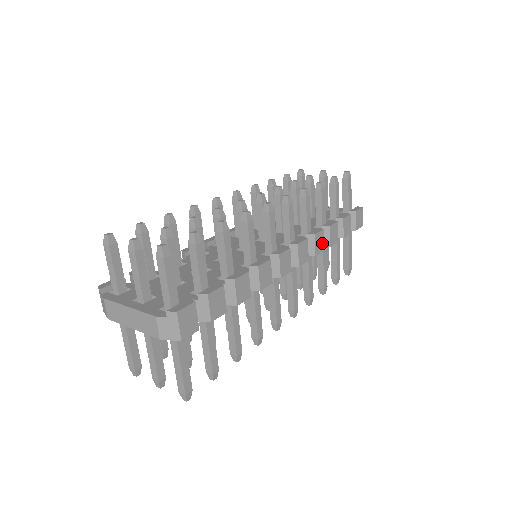
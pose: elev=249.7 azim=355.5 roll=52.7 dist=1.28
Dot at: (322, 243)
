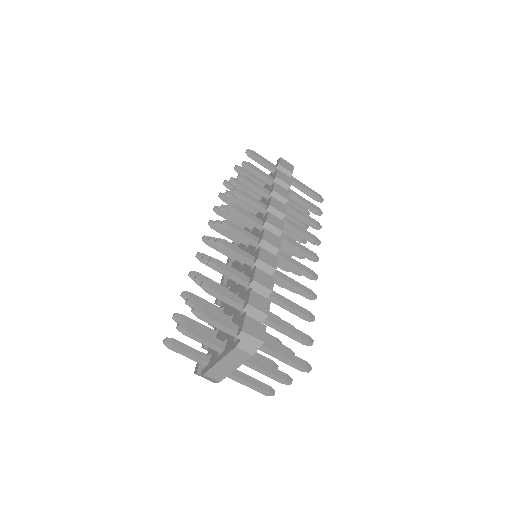
Dot at: (280, 204)
